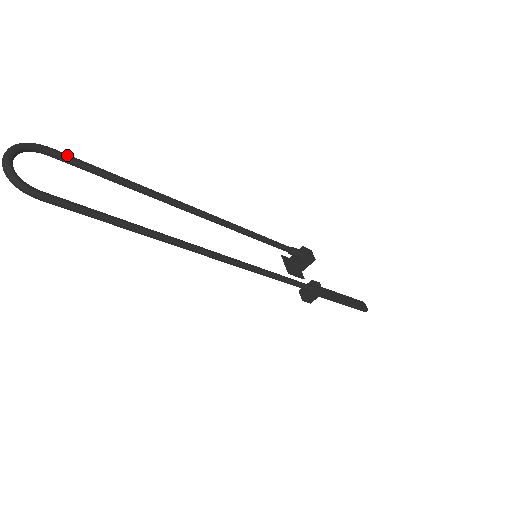
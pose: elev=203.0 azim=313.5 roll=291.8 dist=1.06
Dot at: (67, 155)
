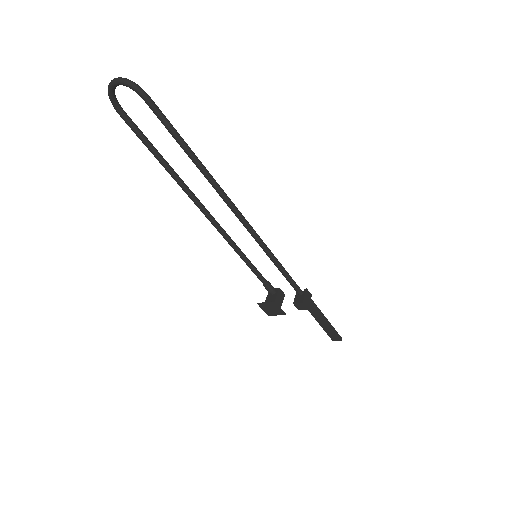
Dot at: (132, 121)
